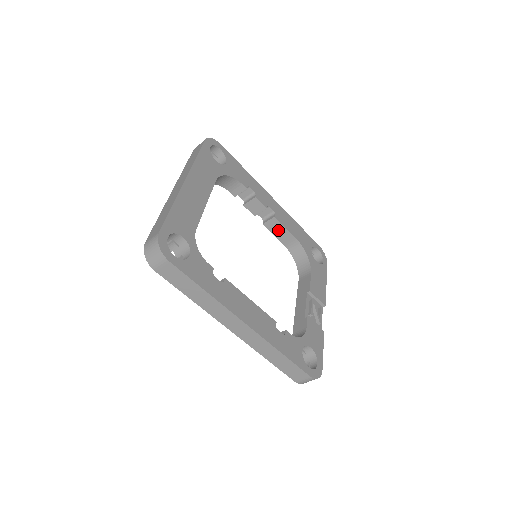
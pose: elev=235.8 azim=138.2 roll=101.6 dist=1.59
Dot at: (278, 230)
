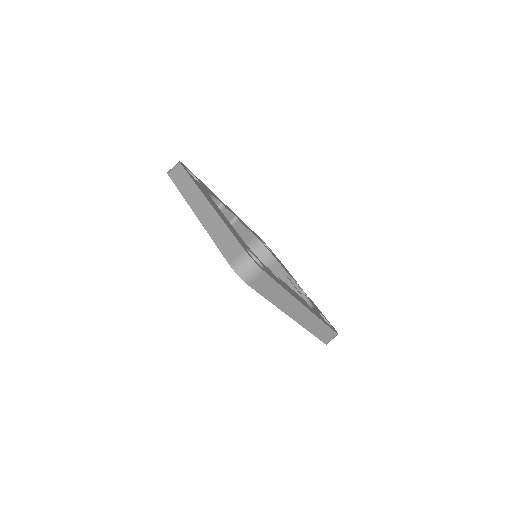
Dot at: (241, 232)
